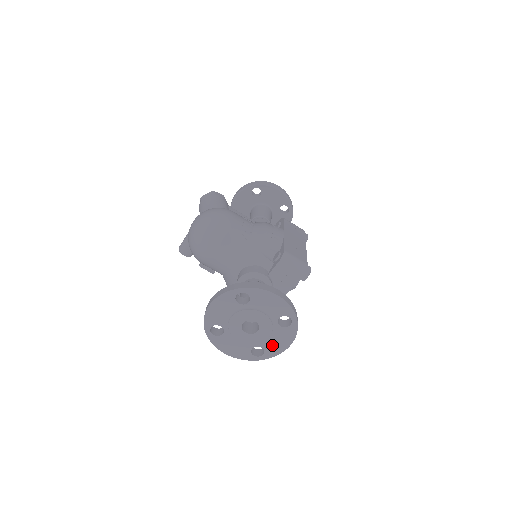
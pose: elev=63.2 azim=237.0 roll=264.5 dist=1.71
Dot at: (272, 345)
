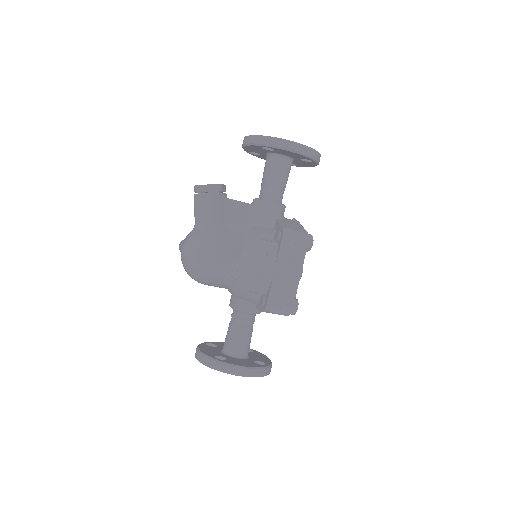
Dot at: occluded
